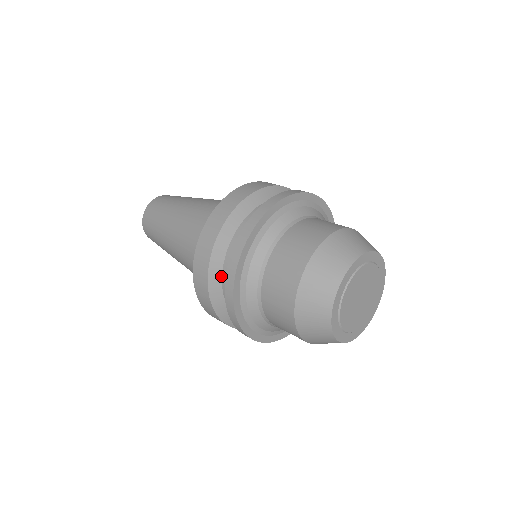
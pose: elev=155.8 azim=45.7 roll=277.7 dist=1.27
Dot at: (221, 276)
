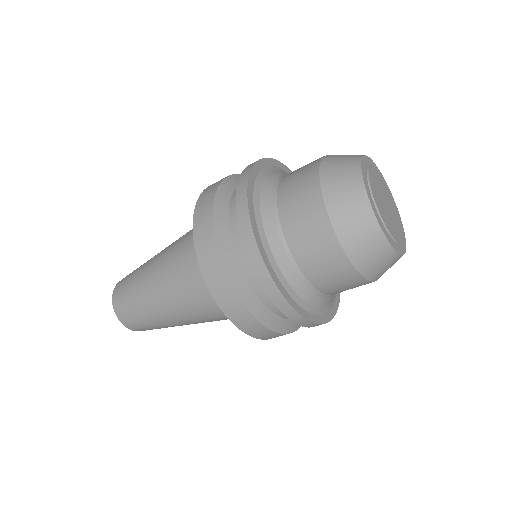
Dot at: (233, 251)
